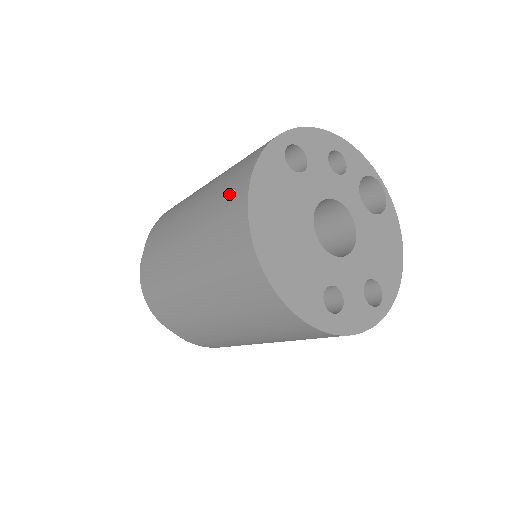
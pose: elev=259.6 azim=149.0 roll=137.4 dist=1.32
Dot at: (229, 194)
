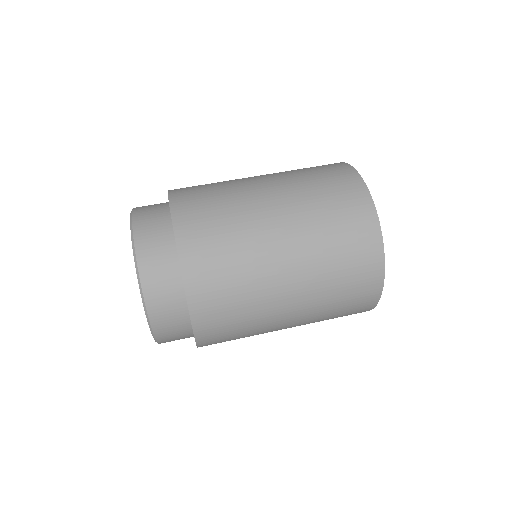
Dot at: occluded
